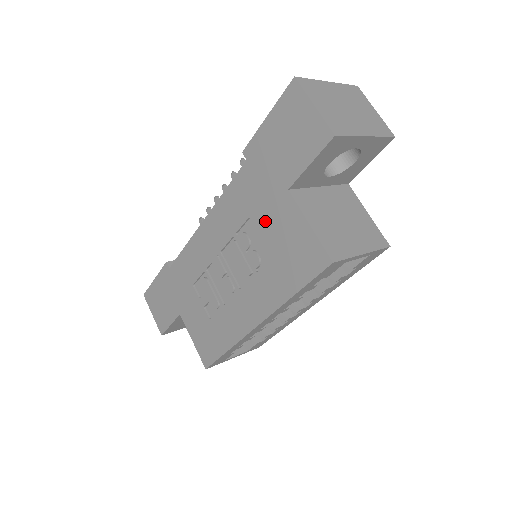
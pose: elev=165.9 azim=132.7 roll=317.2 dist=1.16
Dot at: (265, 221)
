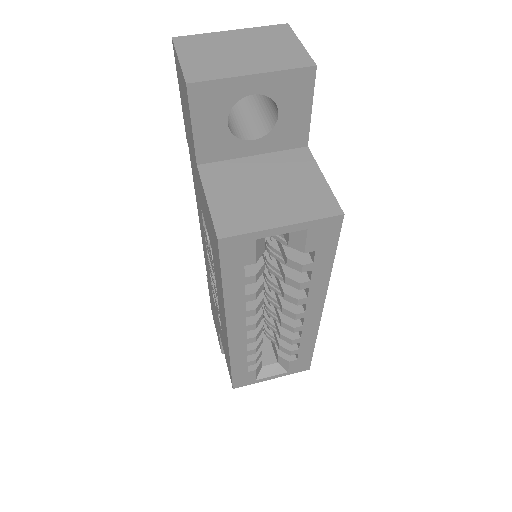
Dot at: (202, 208)
